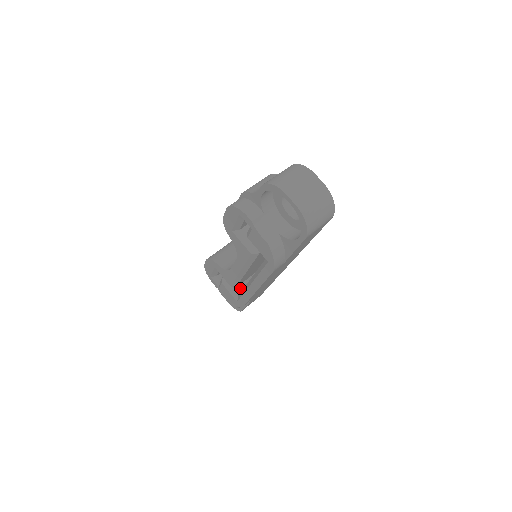
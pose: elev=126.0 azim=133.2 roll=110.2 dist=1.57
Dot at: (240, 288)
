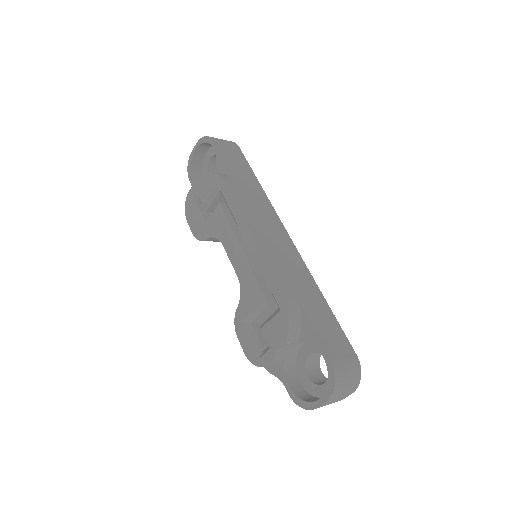
Dot at: occluded
